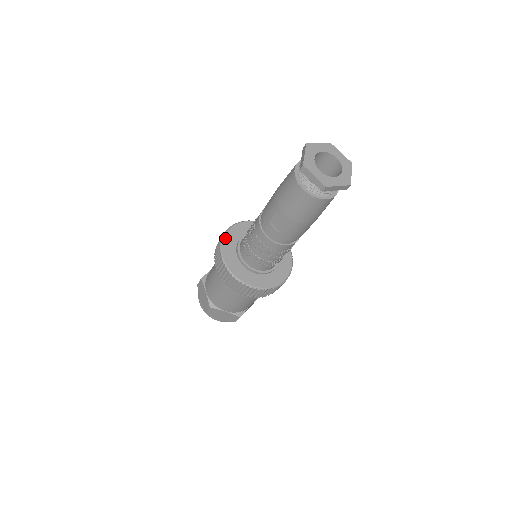
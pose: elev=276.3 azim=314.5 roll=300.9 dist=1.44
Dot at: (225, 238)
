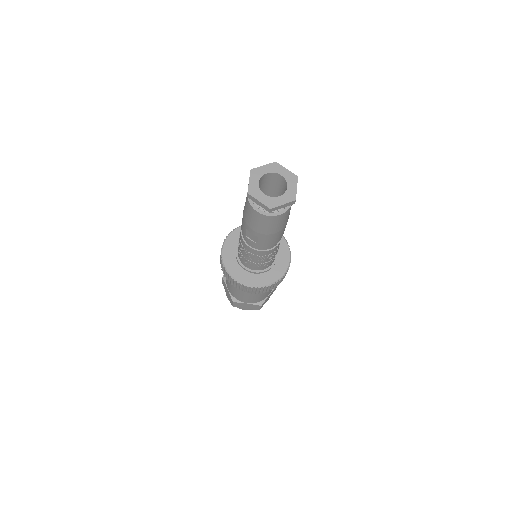
Dot at: (224, 246)
